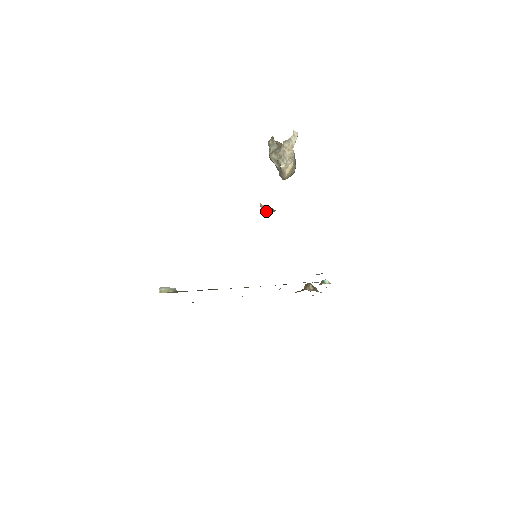
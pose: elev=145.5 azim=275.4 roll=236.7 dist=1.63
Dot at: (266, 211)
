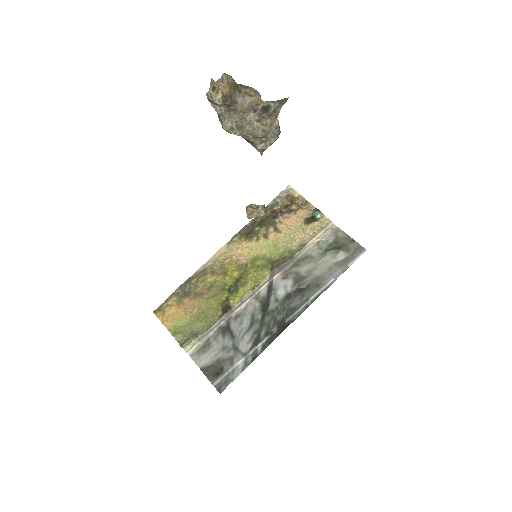
Dot at: (251, 211)
